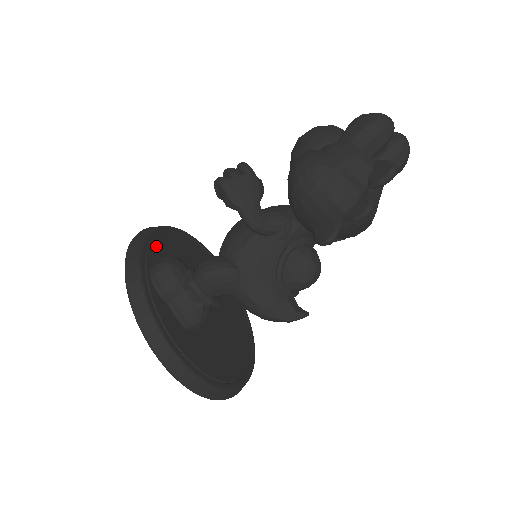
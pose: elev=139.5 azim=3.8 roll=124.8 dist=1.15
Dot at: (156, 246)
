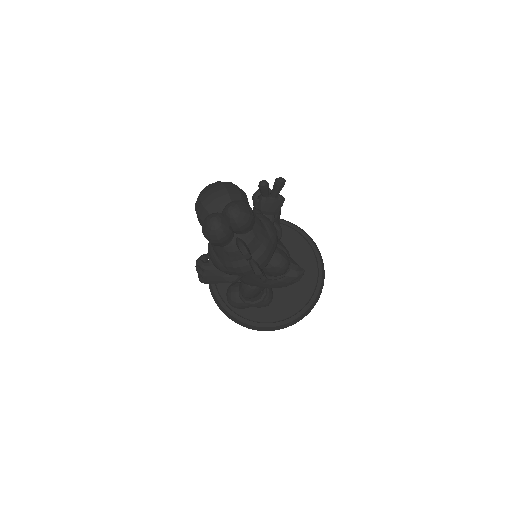
Dot at: occluded
